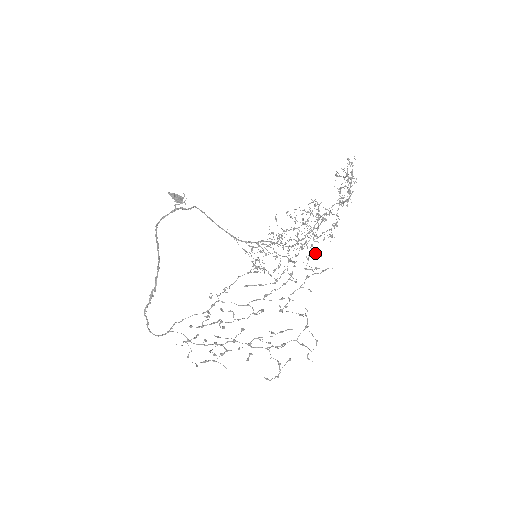
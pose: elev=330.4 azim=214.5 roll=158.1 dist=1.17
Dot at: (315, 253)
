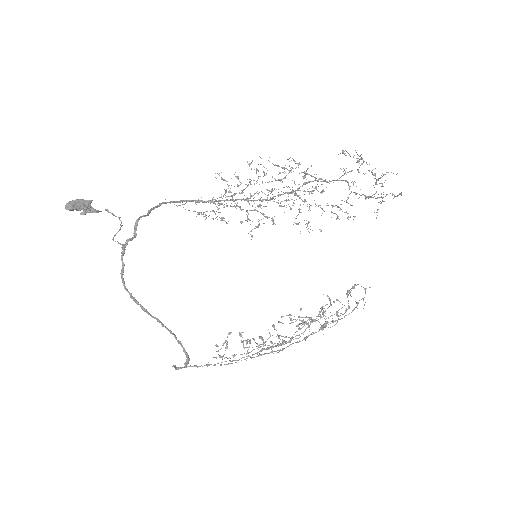
Dot at: occluded
